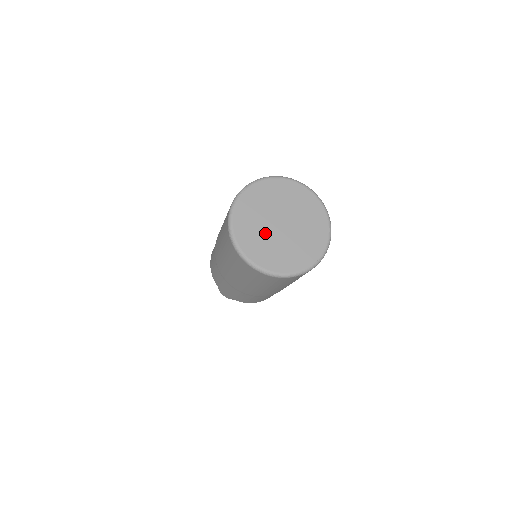
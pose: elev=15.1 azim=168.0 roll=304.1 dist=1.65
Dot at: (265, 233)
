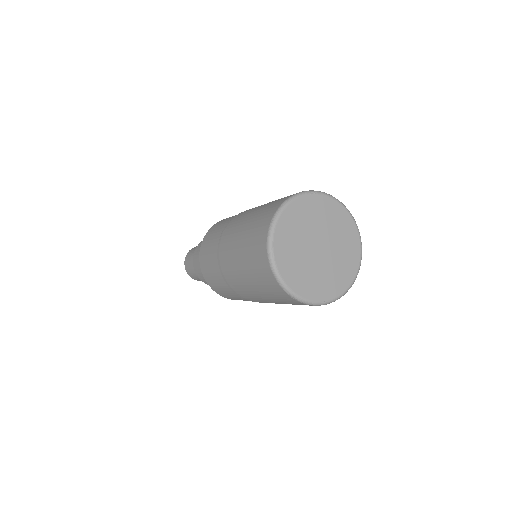
Dot at: (302, 241)
